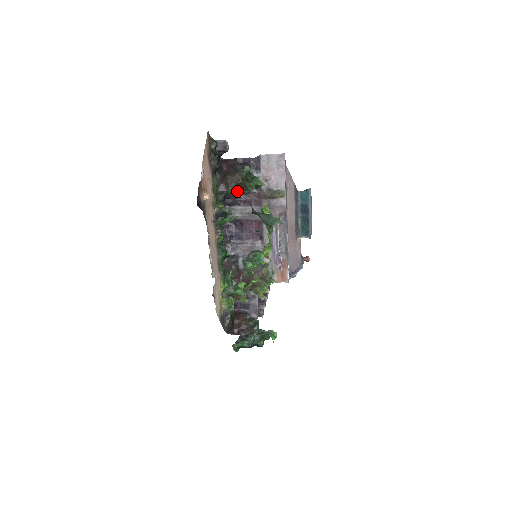
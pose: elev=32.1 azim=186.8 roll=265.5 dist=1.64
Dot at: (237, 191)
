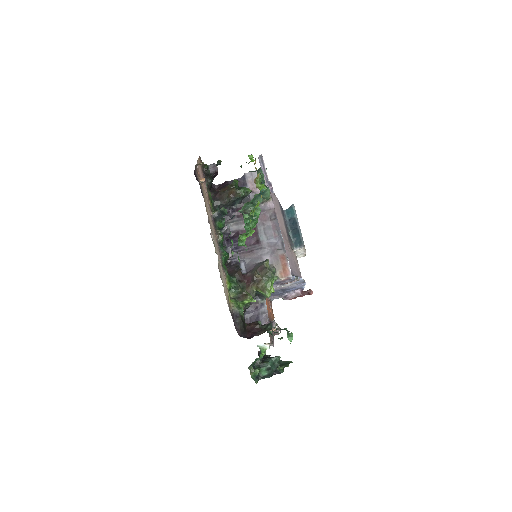
Dot at: (230, 200)
